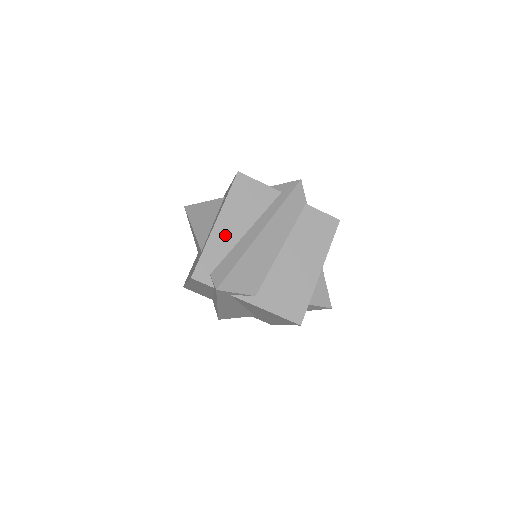
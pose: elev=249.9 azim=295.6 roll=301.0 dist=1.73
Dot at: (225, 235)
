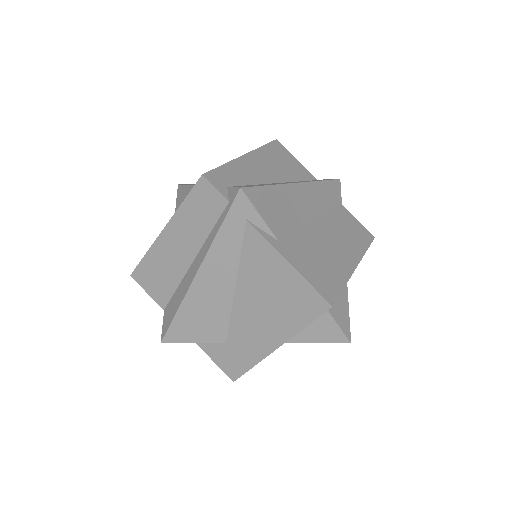
Dot at: (253, 169)
